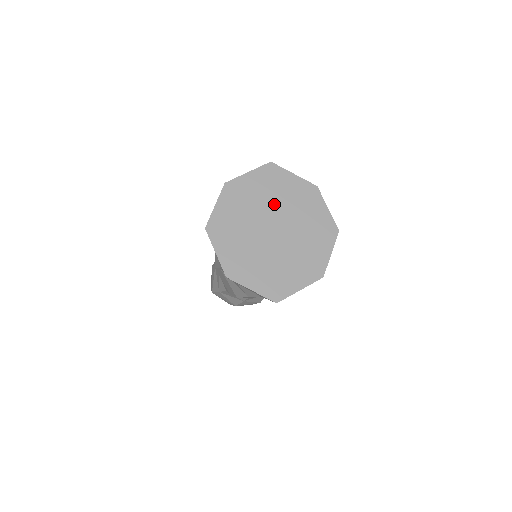
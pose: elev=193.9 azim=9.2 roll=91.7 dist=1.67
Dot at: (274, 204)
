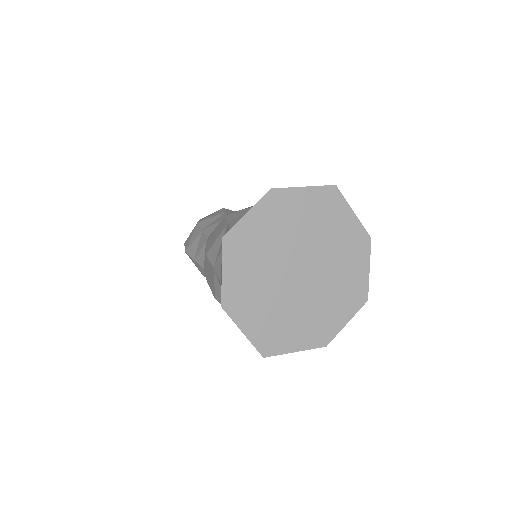
Dot at: (315, 240)
